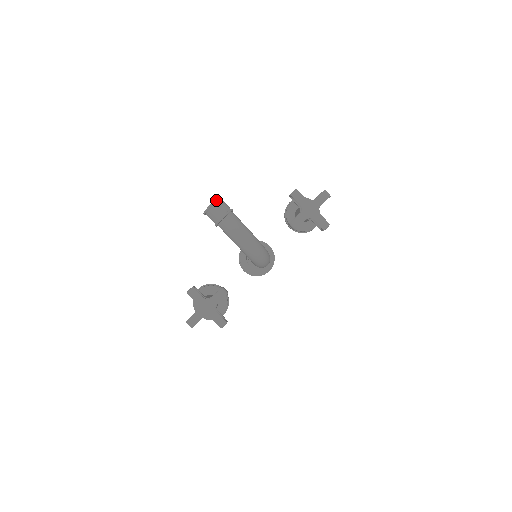
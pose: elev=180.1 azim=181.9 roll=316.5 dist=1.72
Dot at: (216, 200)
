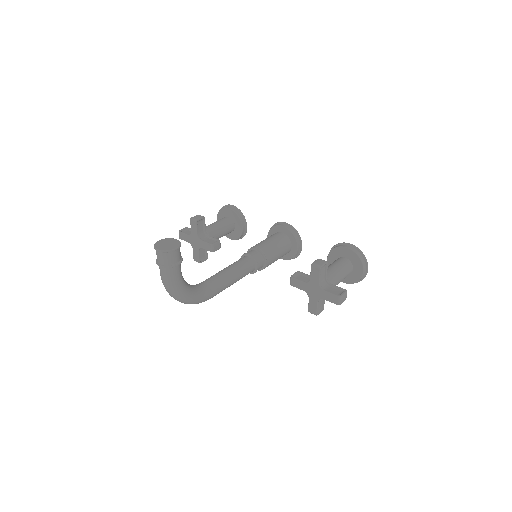
Dot at: (162, 251)
